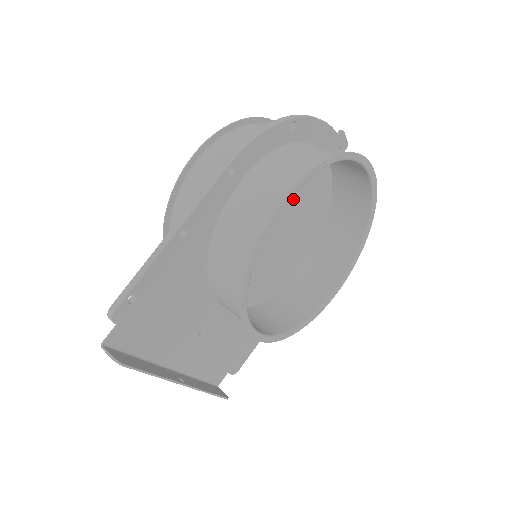
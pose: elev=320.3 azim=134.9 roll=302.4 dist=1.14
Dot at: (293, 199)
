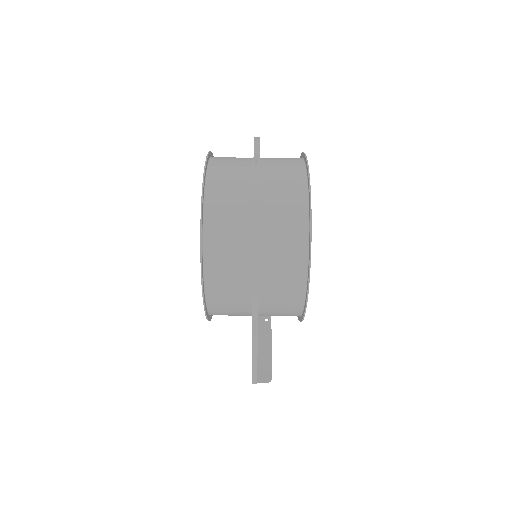
Dot at: occluded
